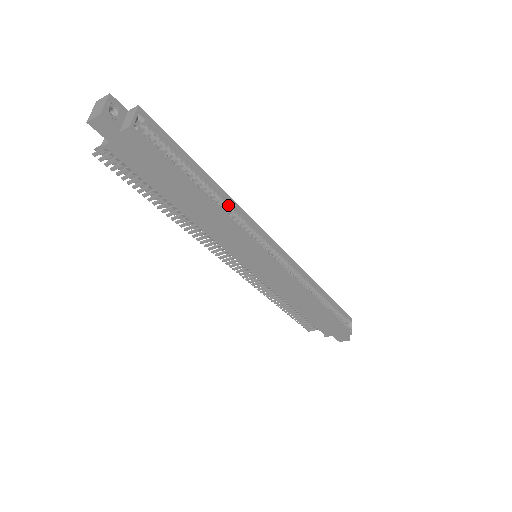
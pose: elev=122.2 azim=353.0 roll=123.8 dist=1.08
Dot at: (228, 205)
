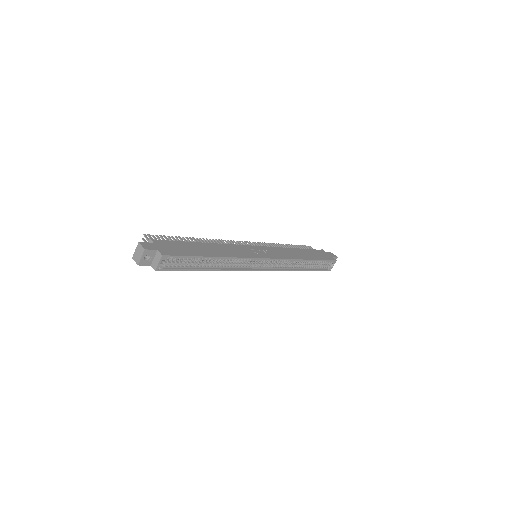
Dot at: (229, 260)
